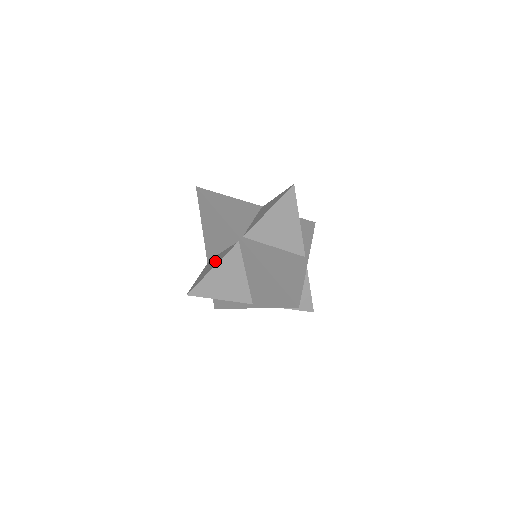
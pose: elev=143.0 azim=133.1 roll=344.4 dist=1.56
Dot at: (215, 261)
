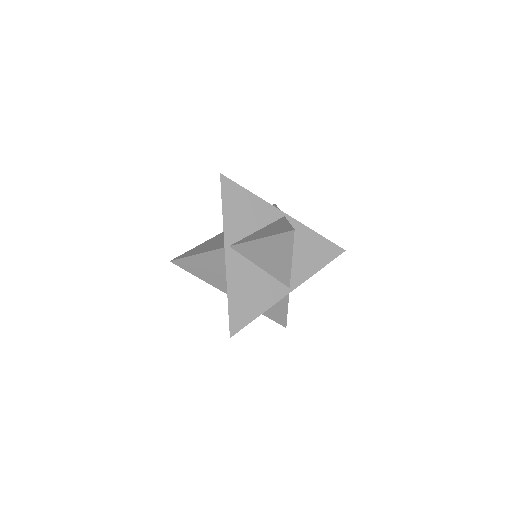
Dot at: (209, 245)
